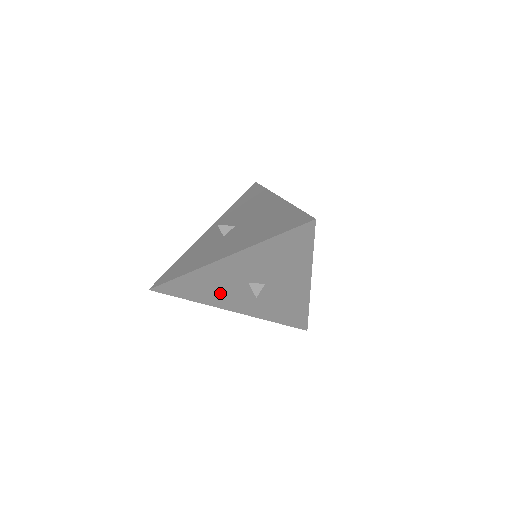
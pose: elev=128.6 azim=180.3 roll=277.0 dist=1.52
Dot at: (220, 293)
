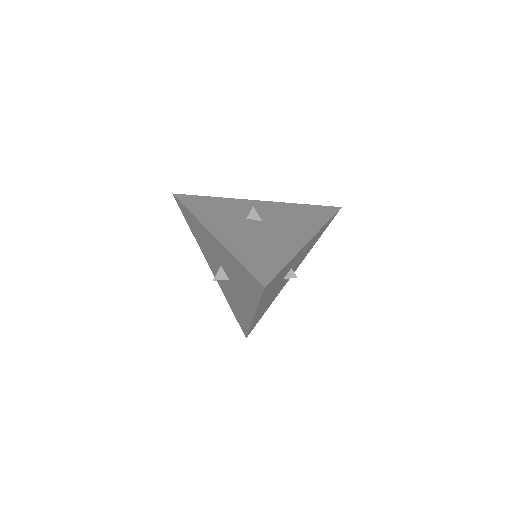
Dot at: (206, 249)
